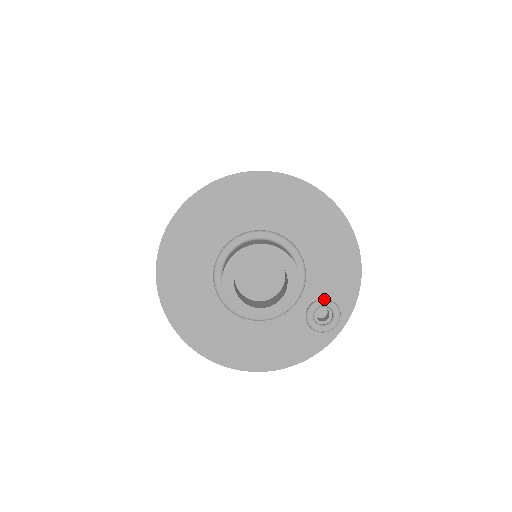
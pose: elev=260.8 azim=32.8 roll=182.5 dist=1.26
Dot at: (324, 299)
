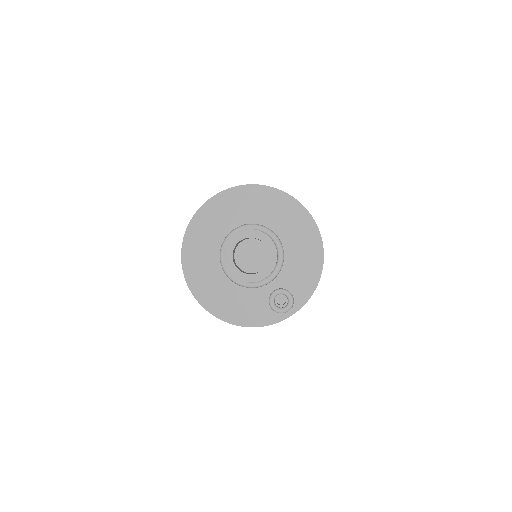
Dot at: (286, 290)
